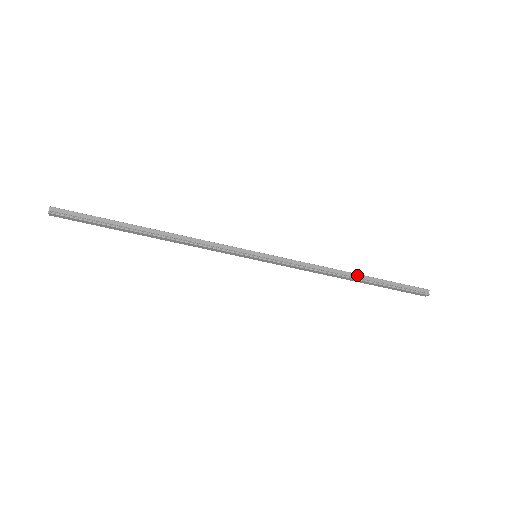
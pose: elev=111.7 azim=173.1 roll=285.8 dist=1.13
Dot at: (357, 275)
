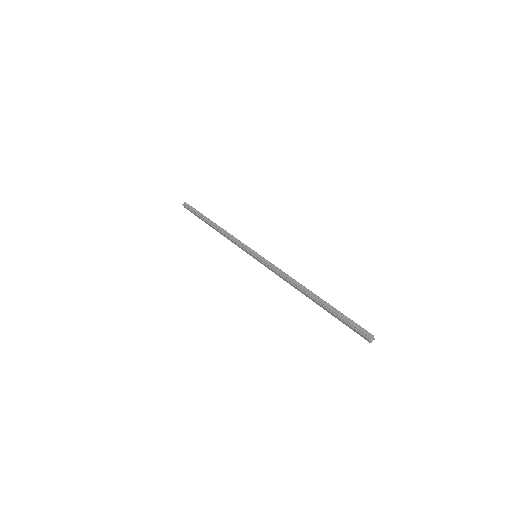
Dot at: (313, 294)
